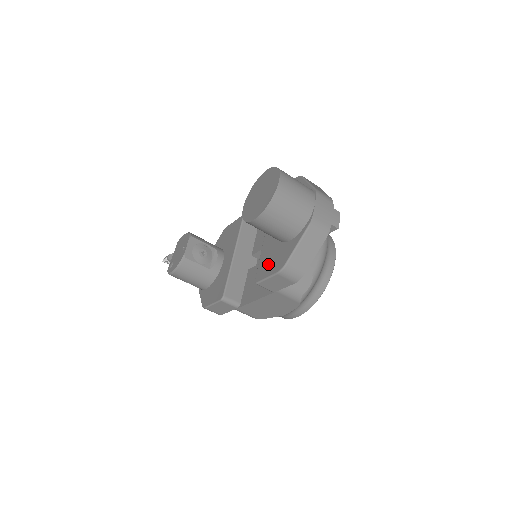
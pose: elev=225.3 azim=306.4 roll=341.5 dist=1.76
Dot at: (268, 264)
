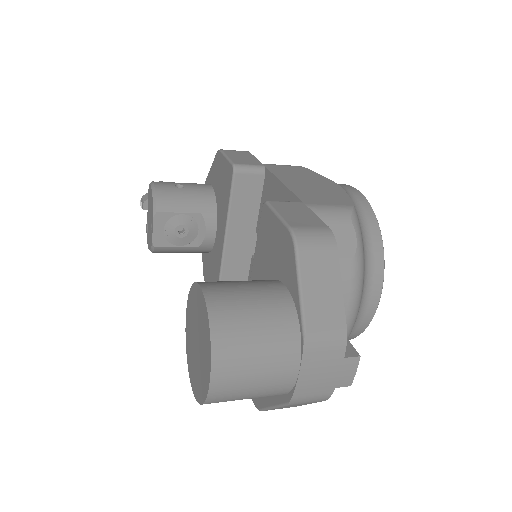
Dot at: occluded
